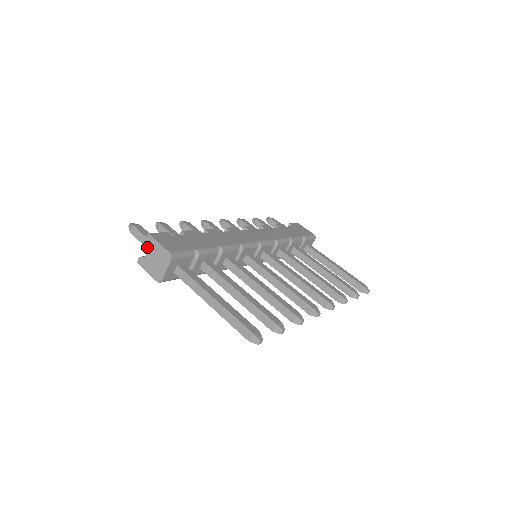
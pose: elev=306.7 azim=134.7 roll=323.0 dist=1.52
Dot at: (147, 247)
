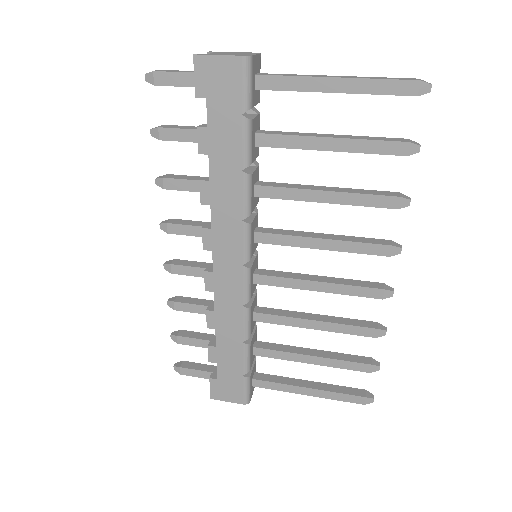
Dot at: (193, 72)
